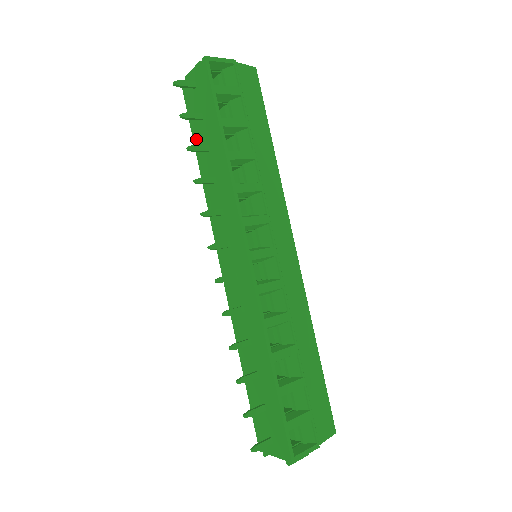
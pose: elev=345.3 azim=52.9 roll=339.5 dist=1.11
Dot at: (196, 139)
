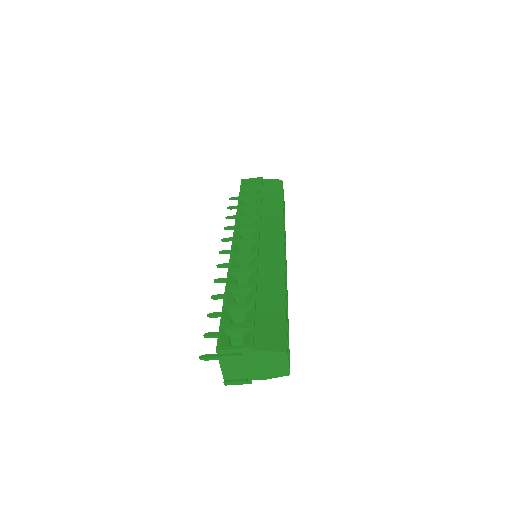
Dot at: occluded
